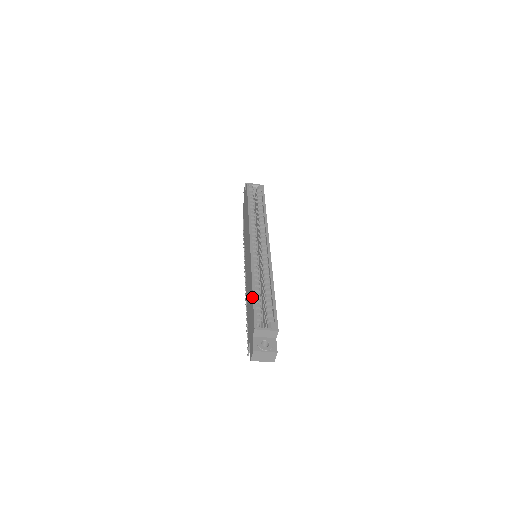
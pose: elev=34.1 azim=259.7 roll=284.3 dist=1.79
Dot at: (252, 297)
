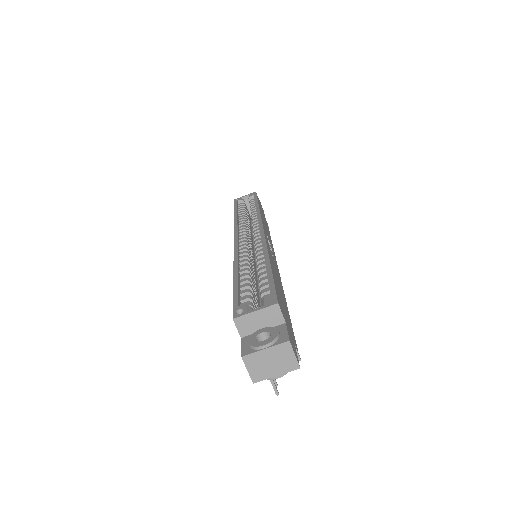
Dot at: (233, 286)
